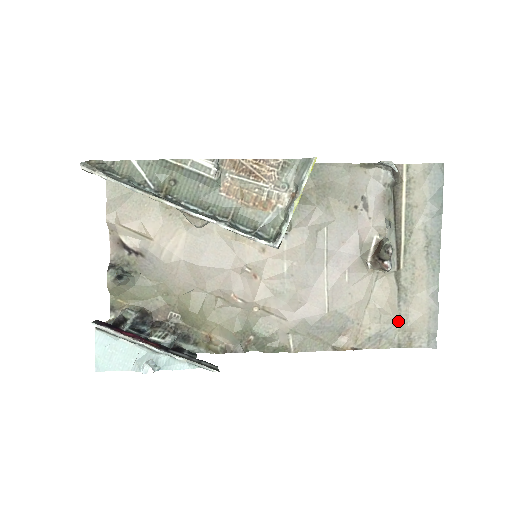
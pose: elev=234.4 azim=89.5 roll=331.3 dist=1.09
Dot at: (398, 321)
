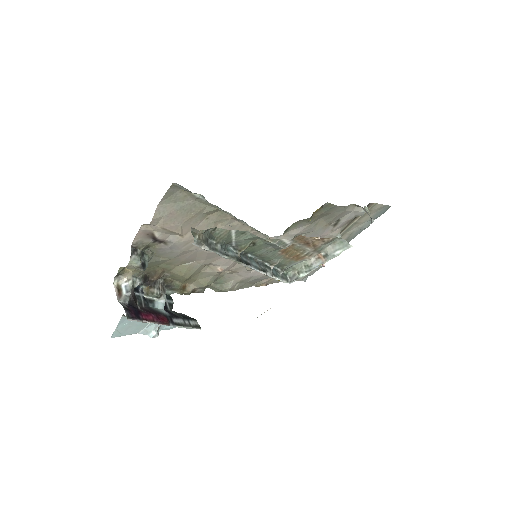
Dot at: occluded
